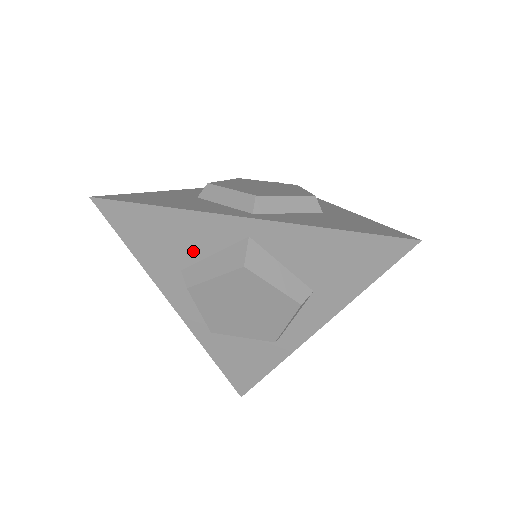
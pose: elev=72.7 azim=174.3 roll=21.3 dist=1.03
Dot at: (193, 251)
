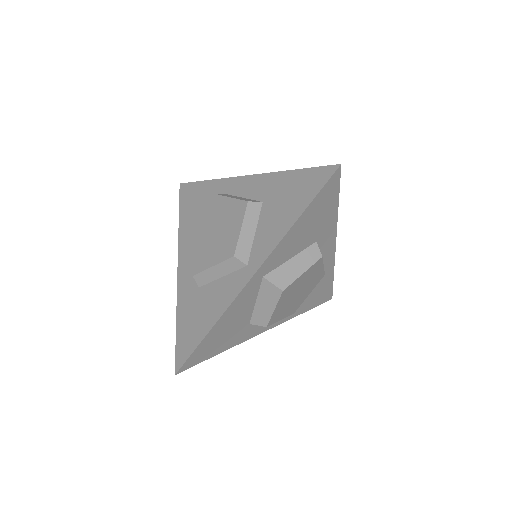
Dot at: (245, 314)
